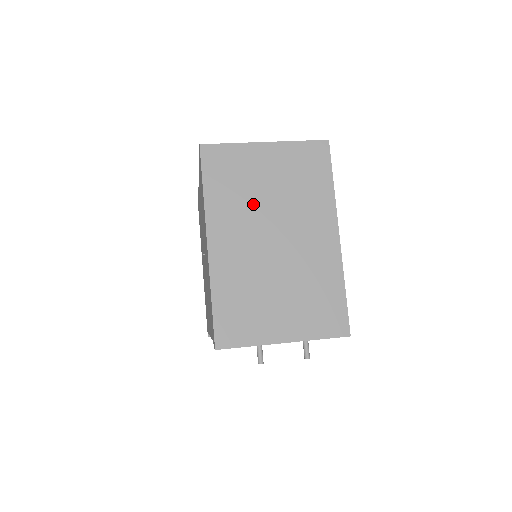
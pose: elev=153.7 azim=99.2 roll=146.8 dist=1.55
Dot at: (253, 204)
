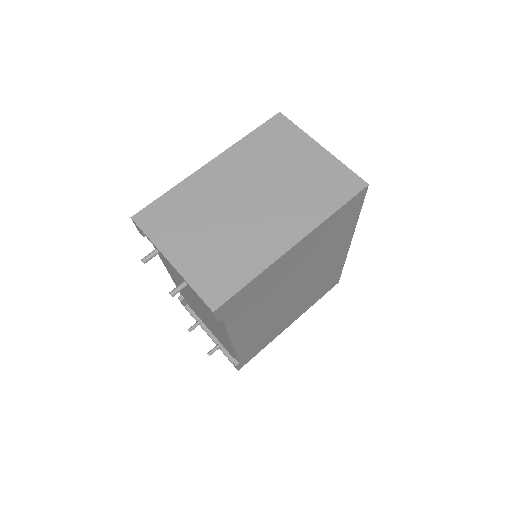
Dot at: (266, 169)
